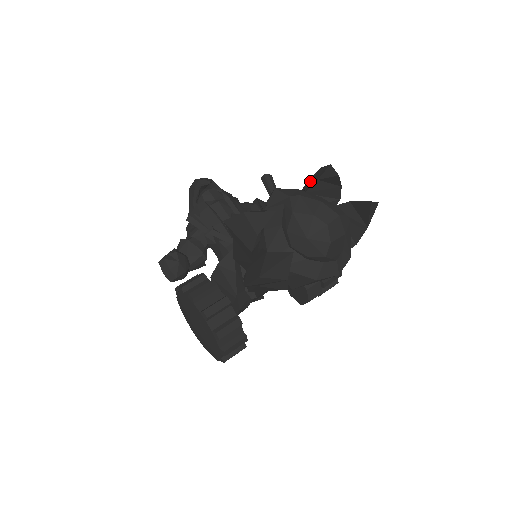
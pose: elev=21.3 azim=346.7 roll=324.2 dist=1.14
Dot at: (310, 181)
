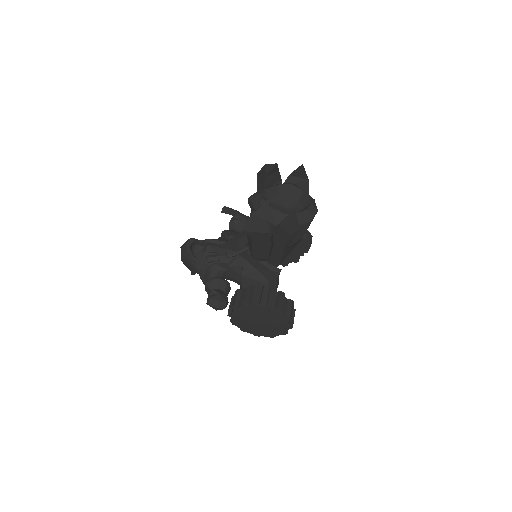
Dot at: (259, 183)
